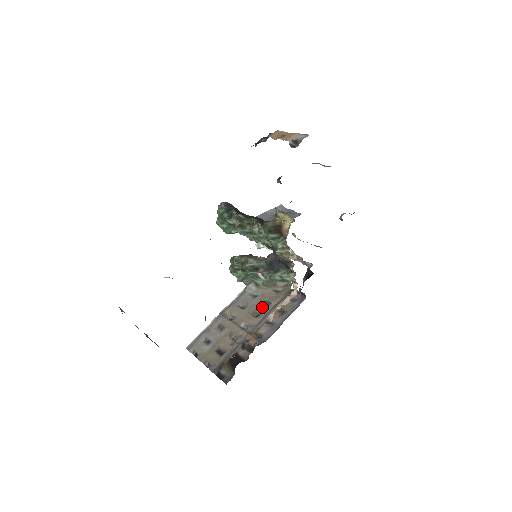
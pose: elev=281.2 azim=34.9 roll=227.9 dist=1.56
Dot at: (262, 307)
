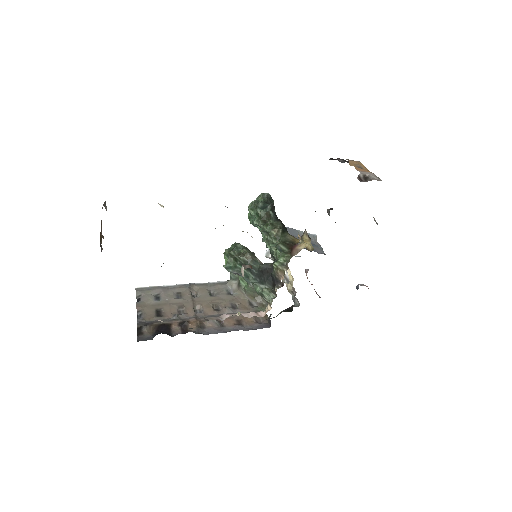
Dot at: (227, 306)
